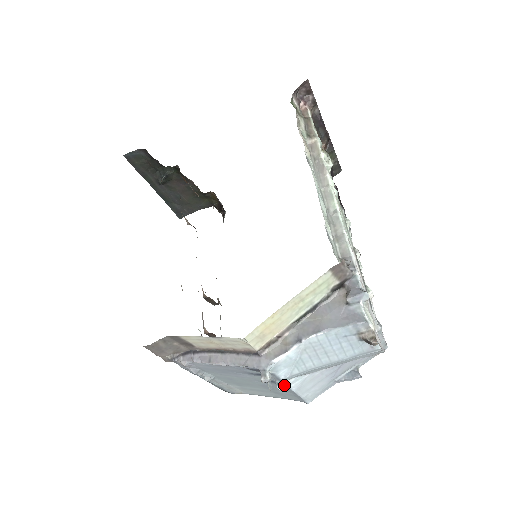
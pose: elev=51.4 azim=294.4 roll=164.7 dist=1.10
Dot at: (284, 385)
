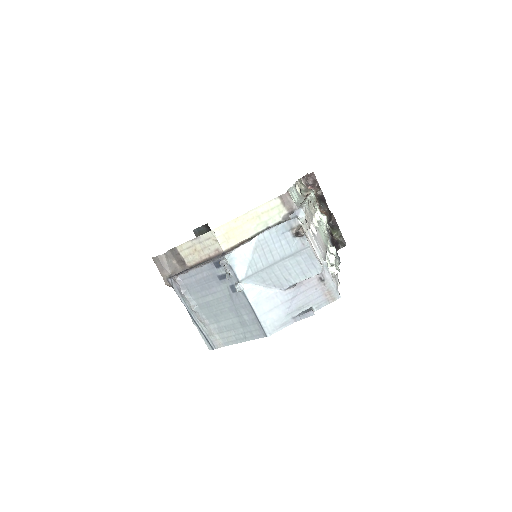
Dot at: (240, 285)
